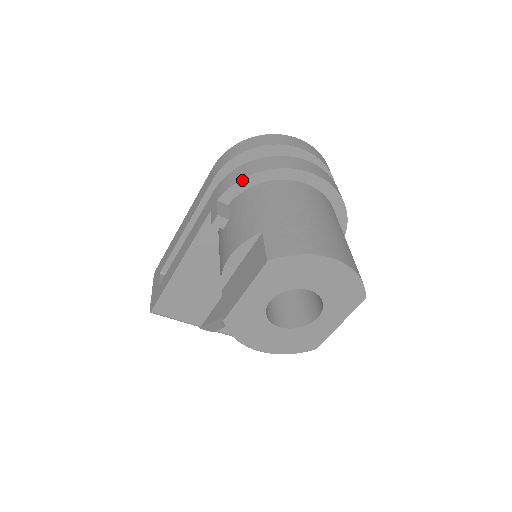
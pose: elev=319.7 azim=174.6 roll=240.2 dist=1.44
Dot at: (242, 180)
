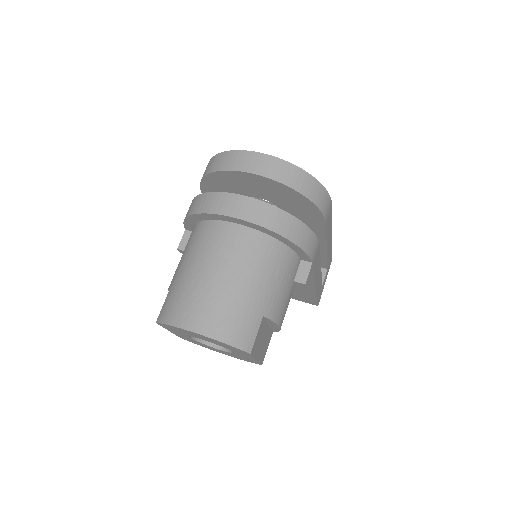
Dot at: (186, 219)
